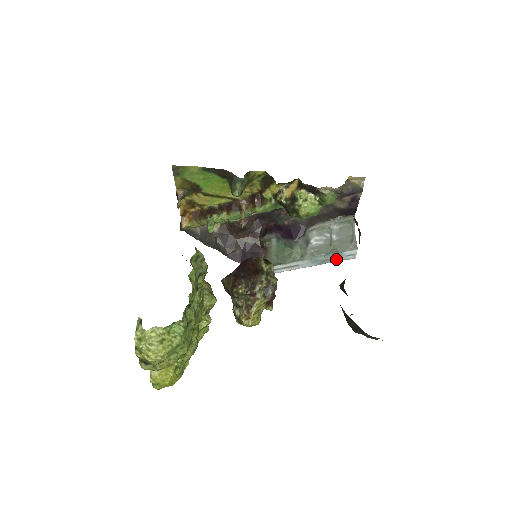
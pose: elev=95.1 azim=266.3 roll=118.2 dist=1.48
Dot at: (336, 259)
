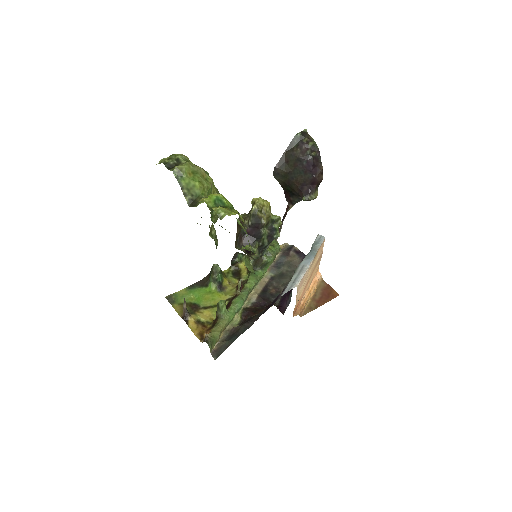
Dot at: (317, 246)
